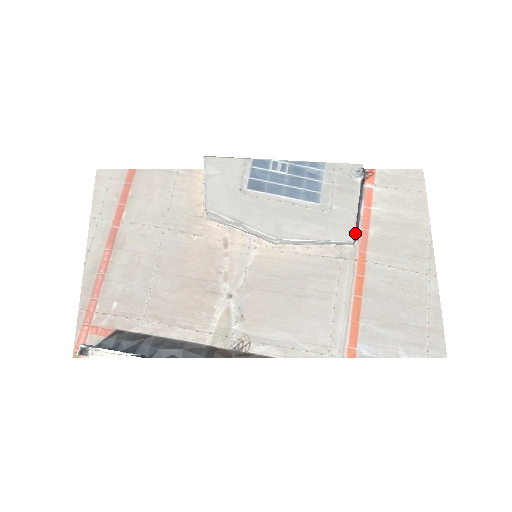
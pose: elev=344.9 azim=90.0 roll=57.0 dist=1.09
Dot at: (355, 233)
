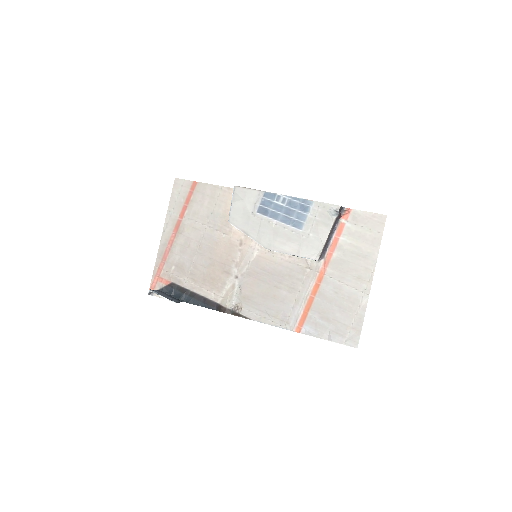
Dot at: (323, 254)
